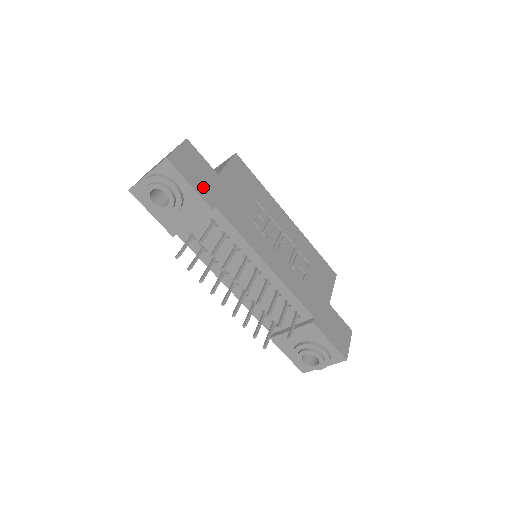
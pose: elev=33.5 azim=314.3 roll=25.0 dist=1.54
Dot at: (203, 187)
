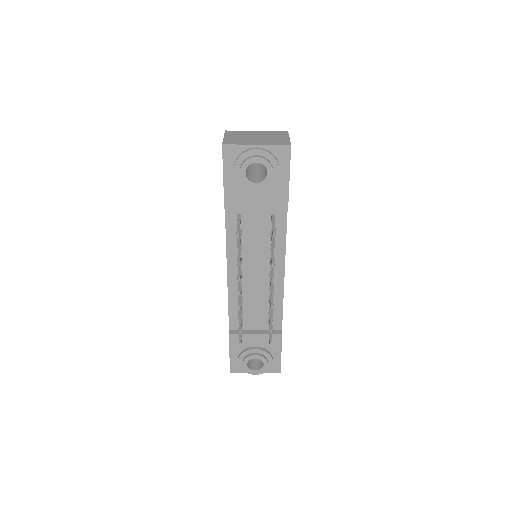
Dot at: occluded
